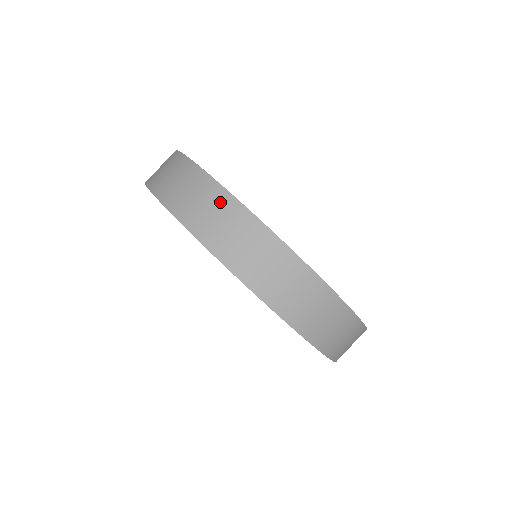
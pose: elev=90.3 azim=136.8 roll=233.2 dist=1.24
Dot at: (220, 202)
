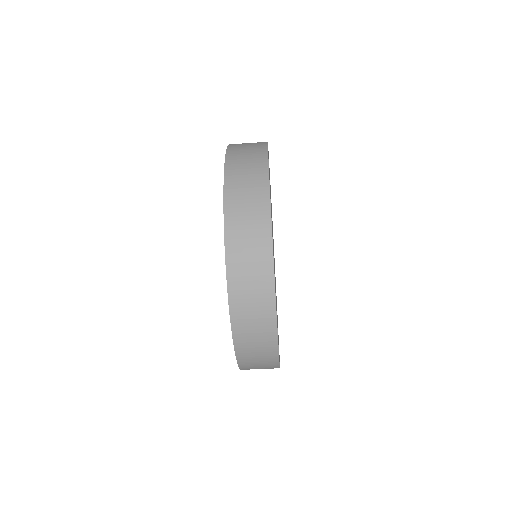
Dot at: (270, 368)
